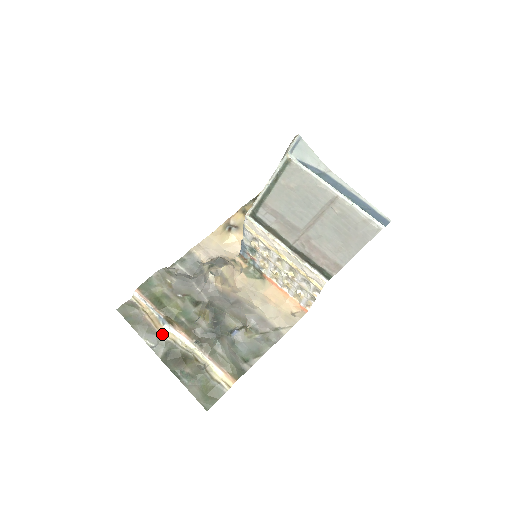
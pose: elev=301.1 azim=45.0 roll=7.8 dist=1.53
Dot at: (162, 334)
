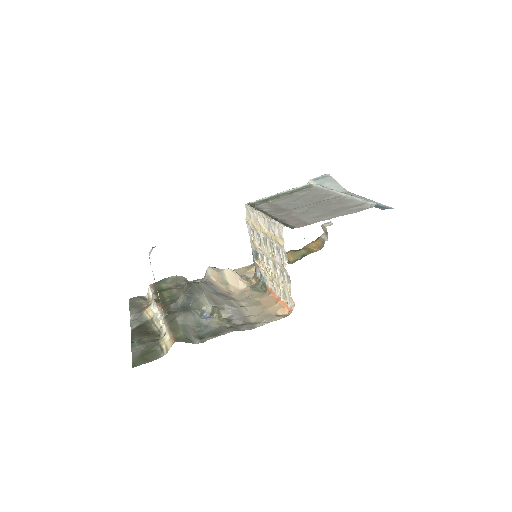
Dot at: (145, 311)
